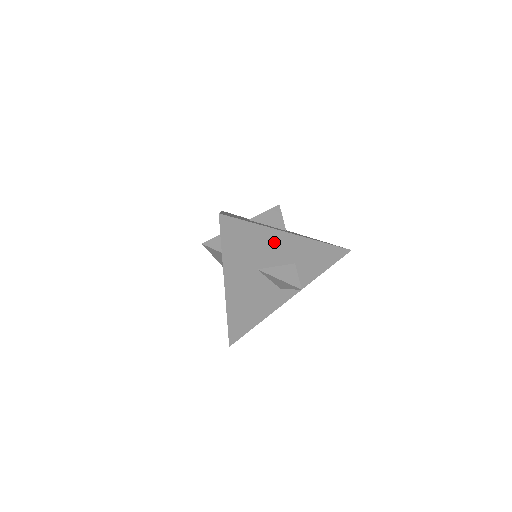
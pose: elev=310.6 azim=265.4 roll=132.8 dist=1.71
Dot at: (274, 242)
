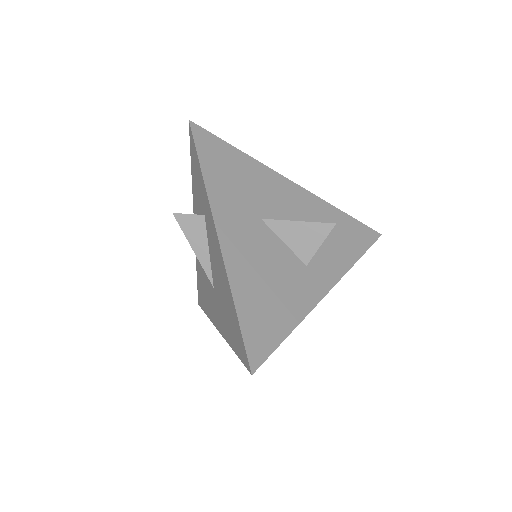
Dot at: (272, 185)
